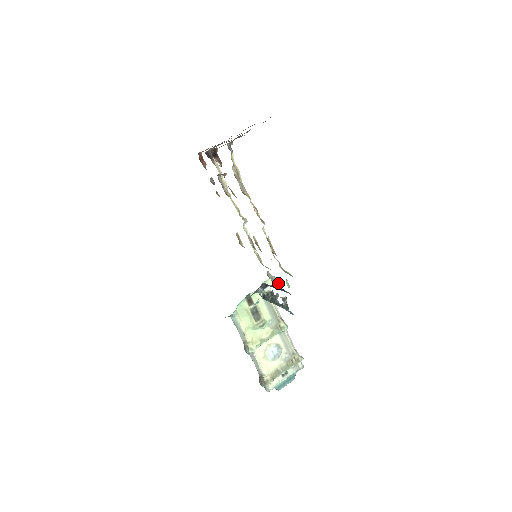
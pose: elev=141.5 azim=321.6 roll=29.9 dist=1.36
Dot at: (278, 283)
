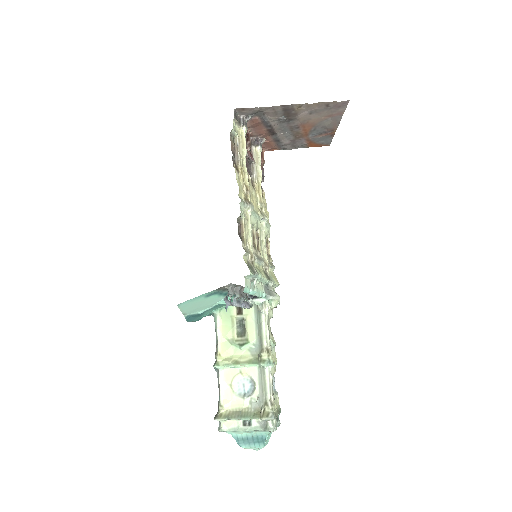
Dot at: (279, 304)
